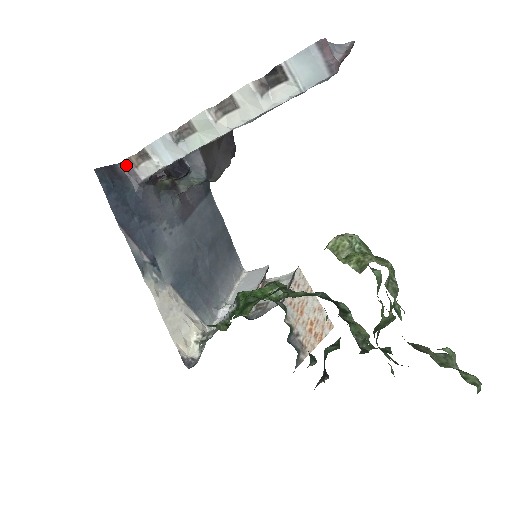
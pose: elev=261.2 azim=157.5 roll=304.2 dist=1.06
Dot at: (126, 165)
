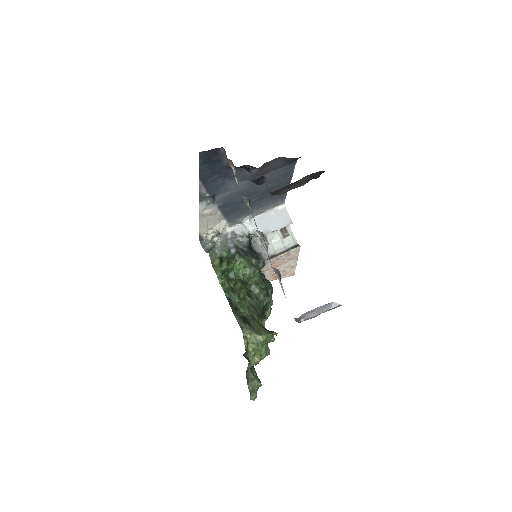
Dot at: occluded
